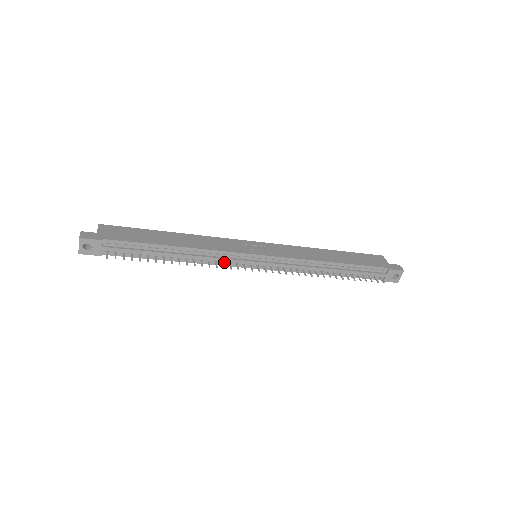
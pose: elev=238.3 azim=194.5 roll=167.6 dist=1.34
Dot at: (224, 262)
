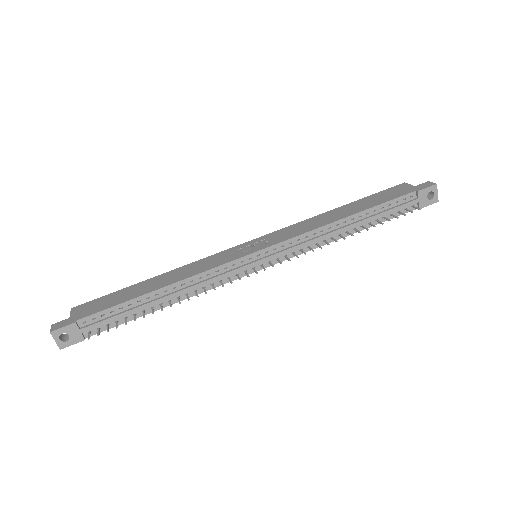
Dot at: (222, 280)
